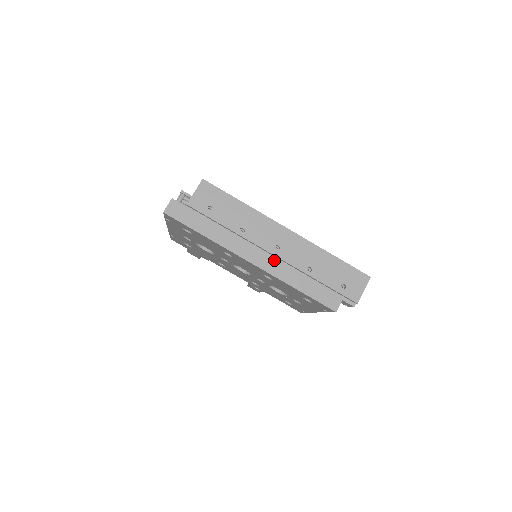
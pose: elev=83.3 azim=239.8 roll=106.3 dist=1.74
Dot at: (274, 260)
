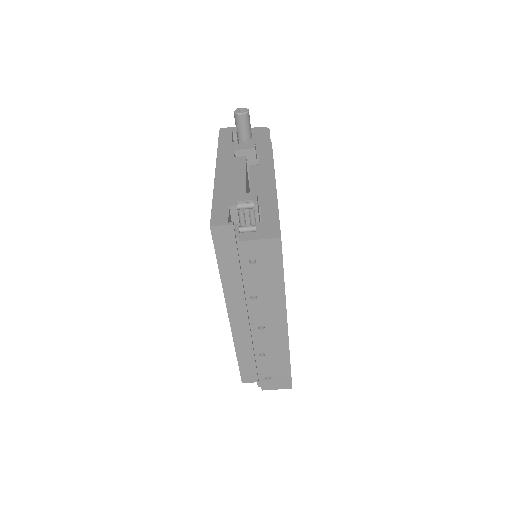
Dot at: (248, 331)
